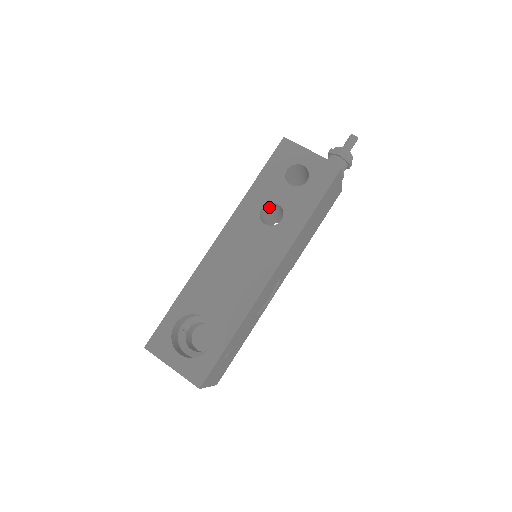
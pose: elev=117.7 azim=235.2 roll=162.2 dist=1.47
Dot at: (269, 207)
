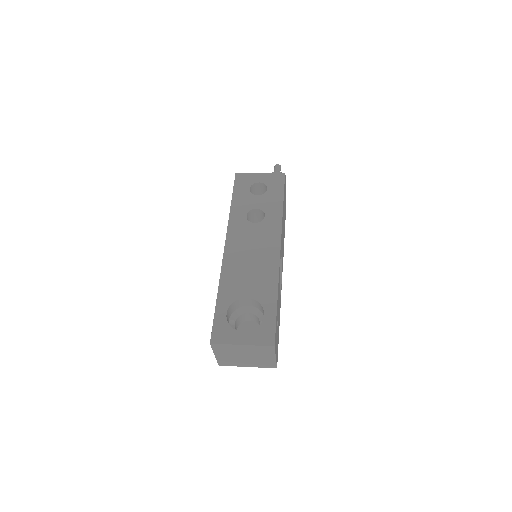
Dot at: (249, 217)
